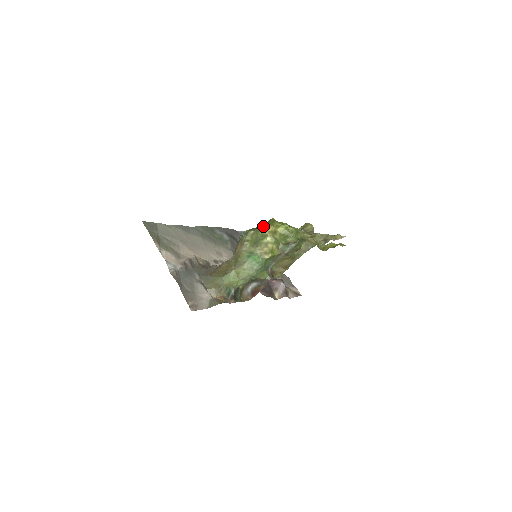
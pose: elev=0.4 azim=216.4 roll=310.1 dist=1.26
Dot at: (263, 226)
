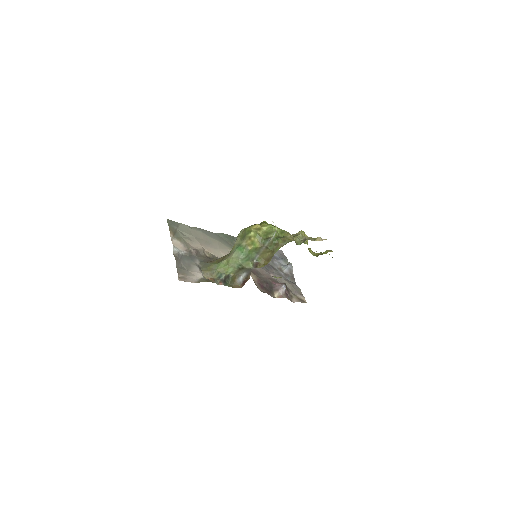
Dot at: (252, 225)
